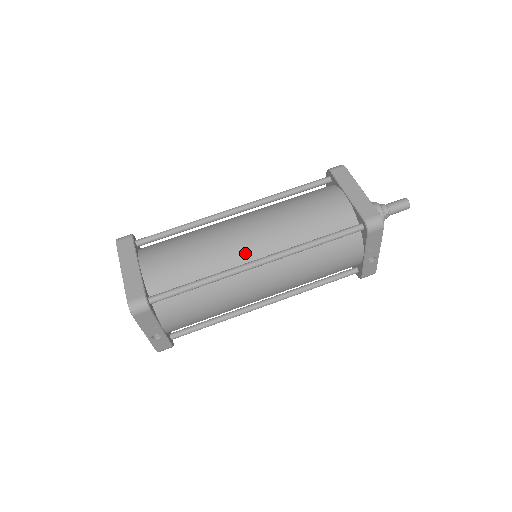
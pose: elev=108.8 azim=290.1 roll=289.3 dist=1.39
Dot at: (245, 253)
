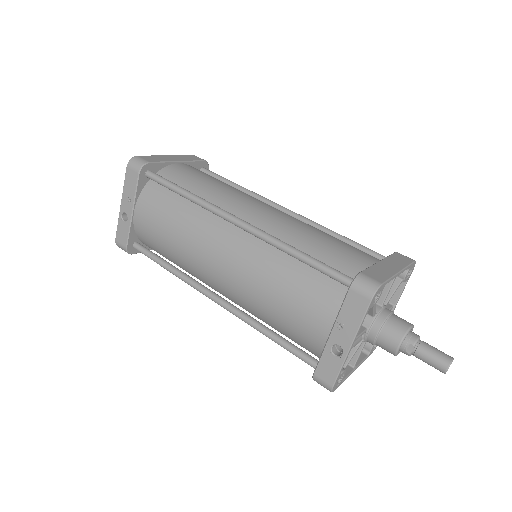
Dot at: (240, 212)
